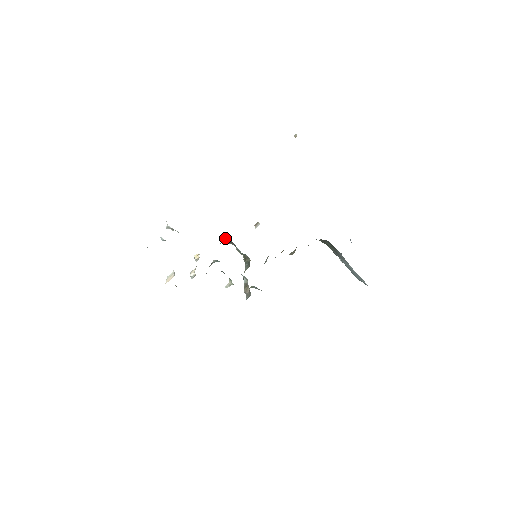
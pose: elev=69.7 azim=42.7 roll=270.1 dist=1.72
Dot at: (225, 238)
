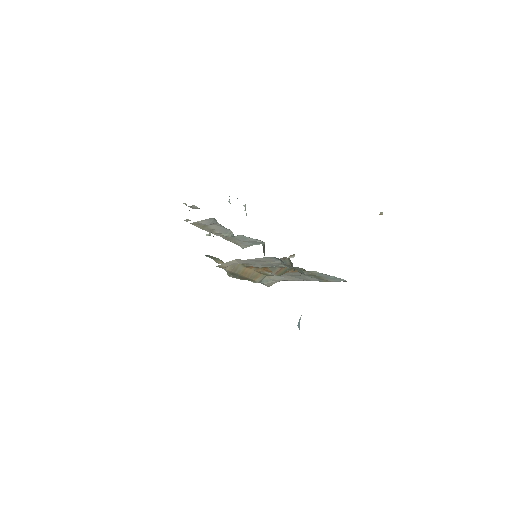
Dot at: occluded
